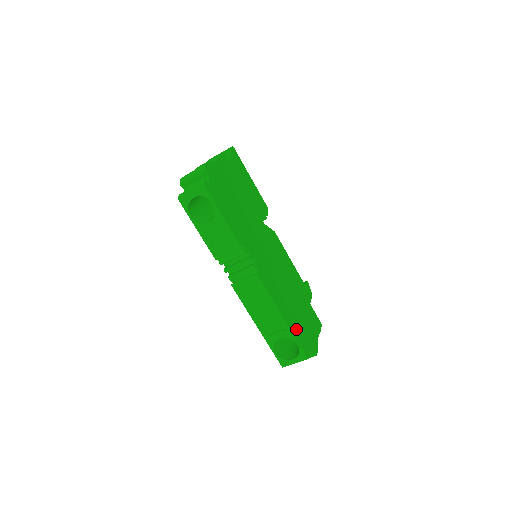
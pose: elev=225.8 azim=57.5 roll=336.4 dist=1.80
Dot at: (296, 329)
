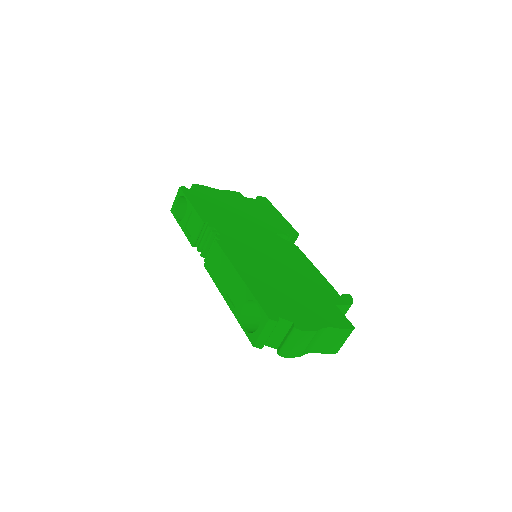
Dot at: (264, 294)
